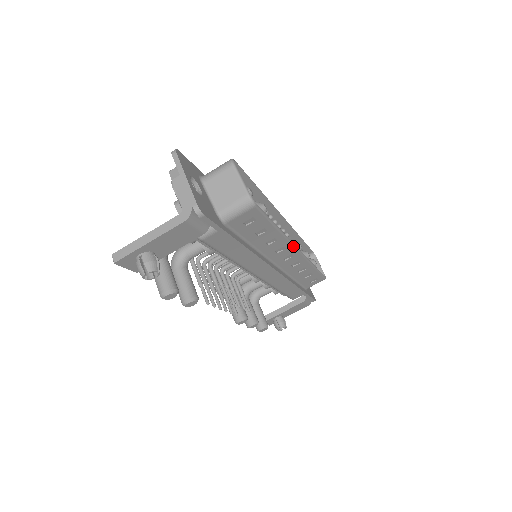
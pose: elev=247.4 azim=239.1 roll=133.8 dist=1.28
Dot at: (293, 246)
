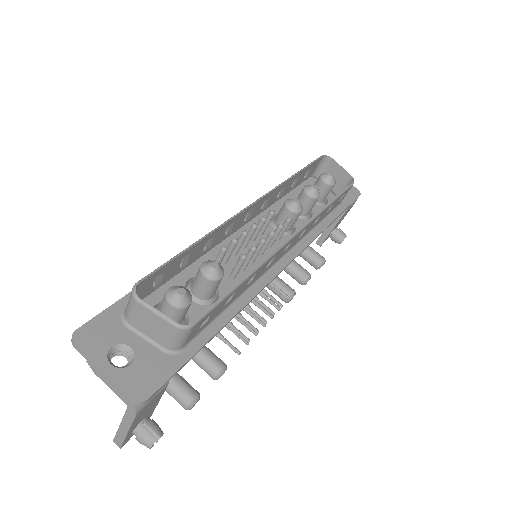
Dot at: (281, 248)
